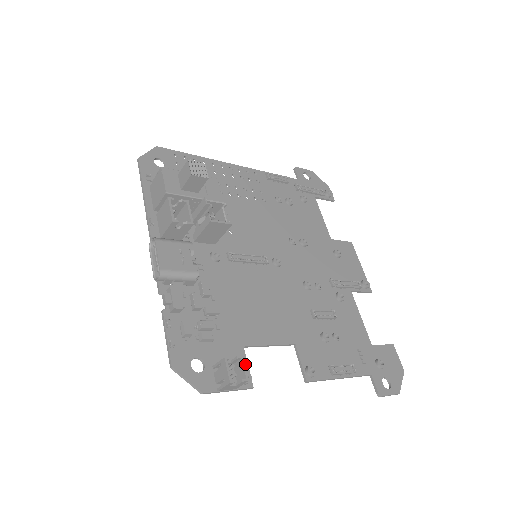
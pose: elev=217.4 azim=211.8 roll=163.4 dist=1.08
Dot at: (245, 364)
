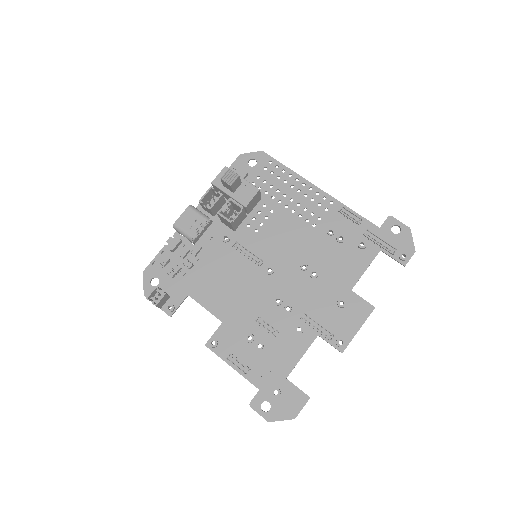
Dot at: (179, 303)
